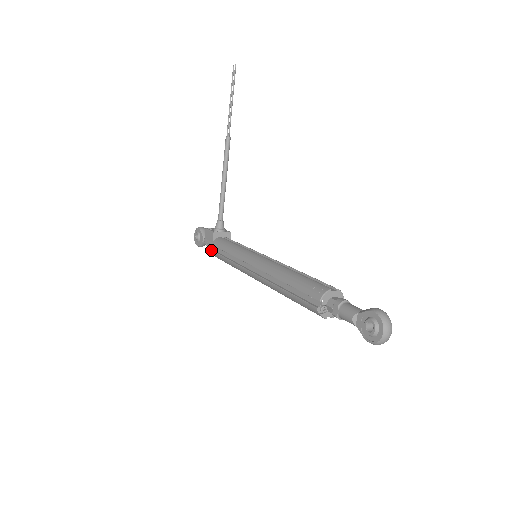
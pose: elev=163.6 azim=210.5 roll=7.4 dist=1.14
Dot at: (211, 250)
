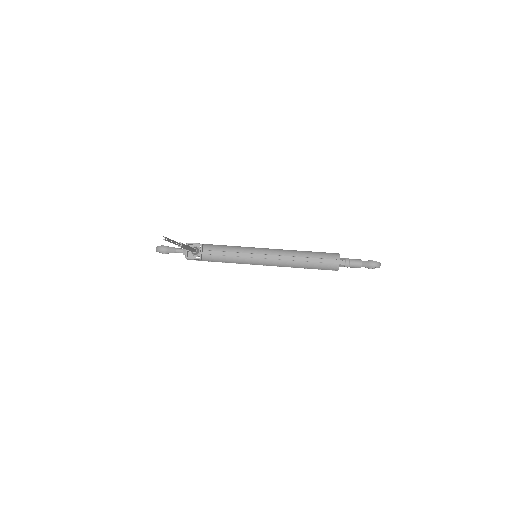
Dot at: occluded
